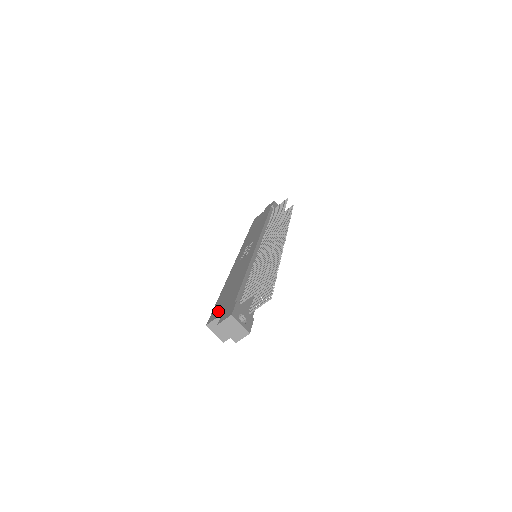
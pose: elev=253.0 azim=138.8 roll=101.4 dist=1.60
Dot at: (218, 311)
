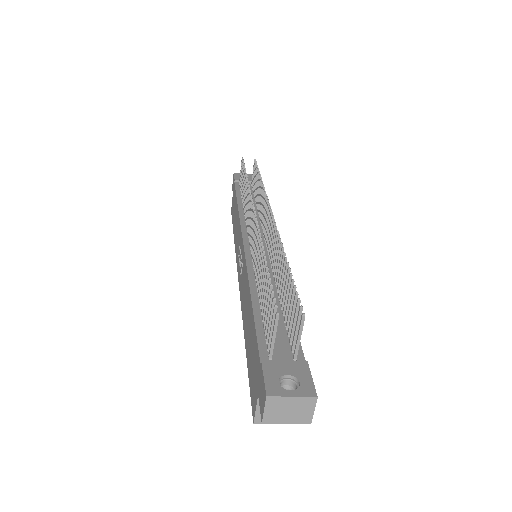
Dot at: (253, 389)
